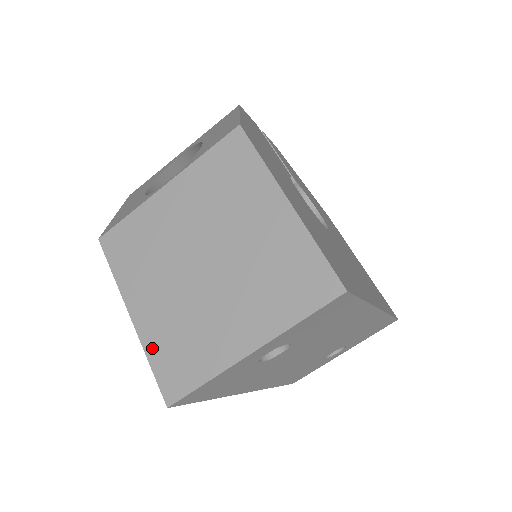
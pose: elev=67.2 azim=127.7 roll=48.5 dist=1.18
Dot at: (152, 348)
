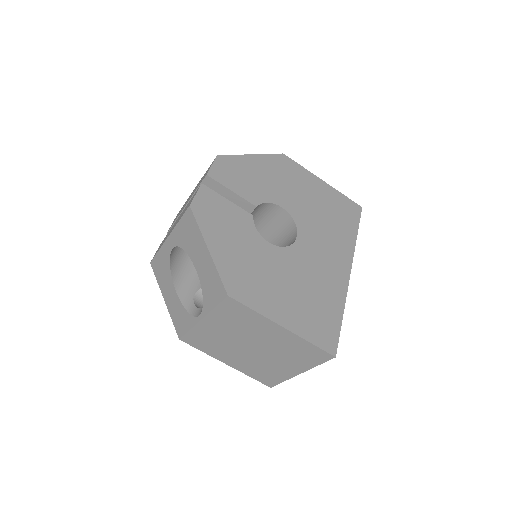
Dot at: (248, 373)
